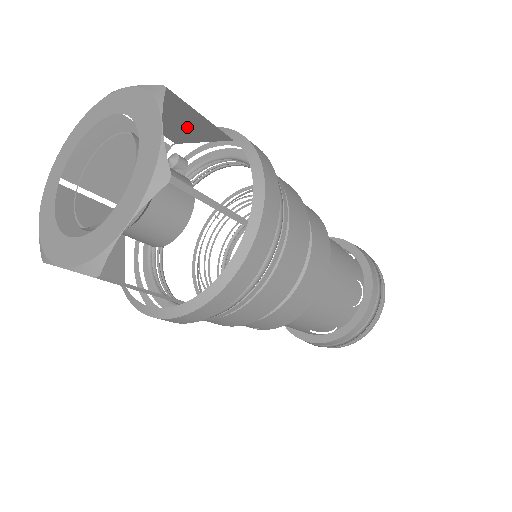
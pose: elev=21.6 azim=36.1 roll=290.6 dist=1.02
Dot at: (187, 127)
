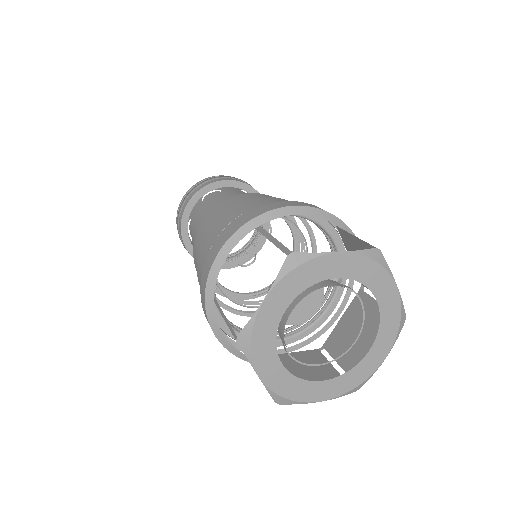
Dot at: occluded
